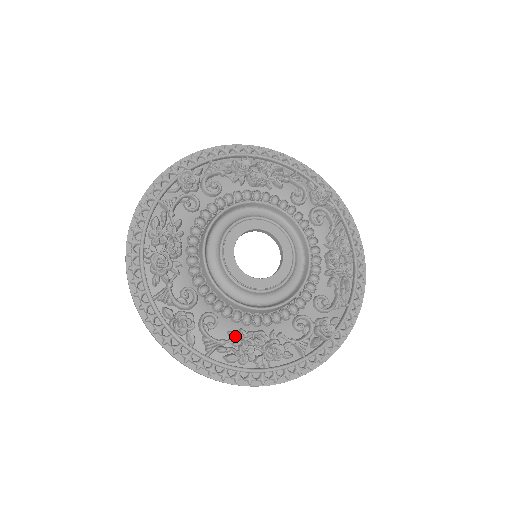
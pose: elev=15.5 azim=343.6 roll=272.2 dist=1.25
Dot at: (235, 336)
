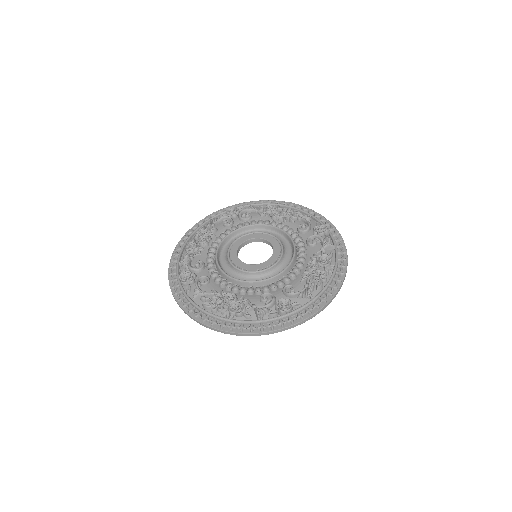
Dot at: (214, 291)
